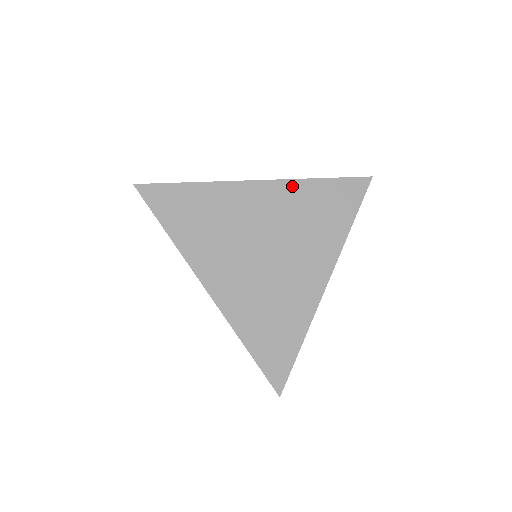
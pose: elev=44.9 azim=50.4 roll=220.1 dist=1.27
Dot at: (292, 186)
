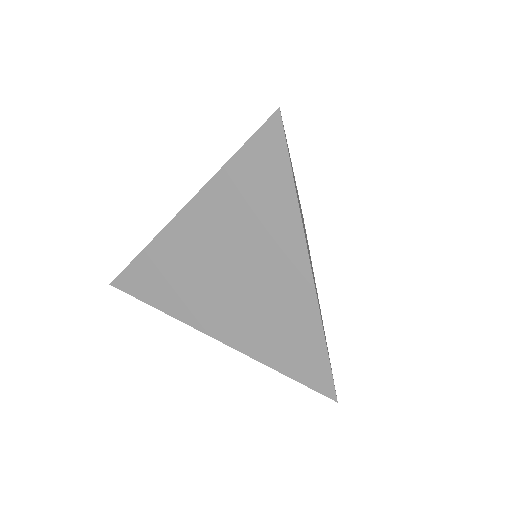
Dot at: occluded
